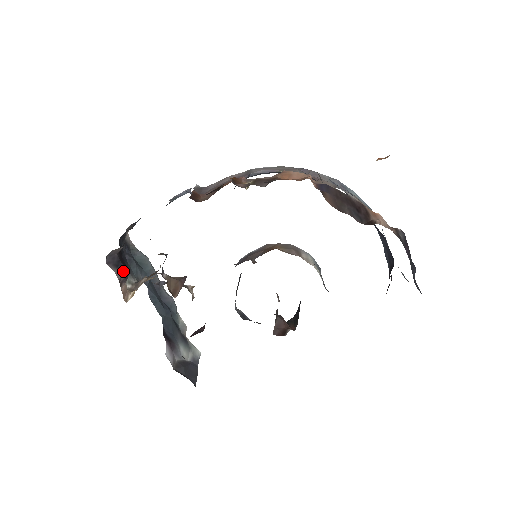
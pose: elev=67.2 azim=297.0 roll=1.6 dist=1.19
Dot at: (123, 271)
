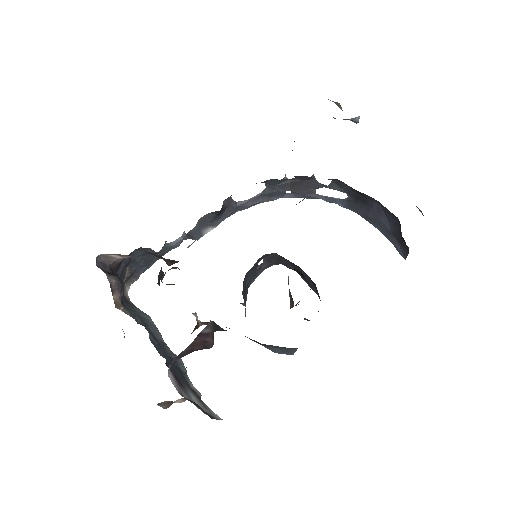
Dot at: (115, 278)
